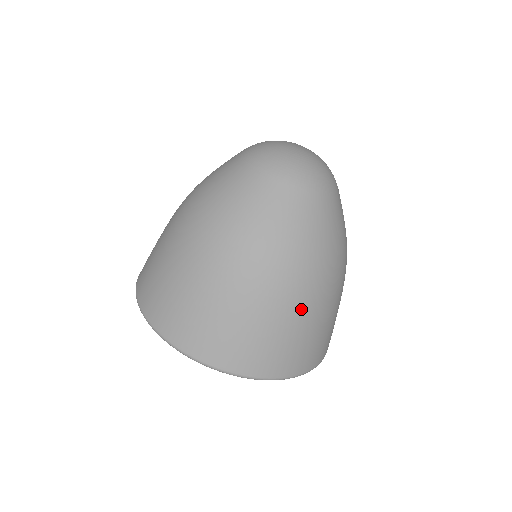
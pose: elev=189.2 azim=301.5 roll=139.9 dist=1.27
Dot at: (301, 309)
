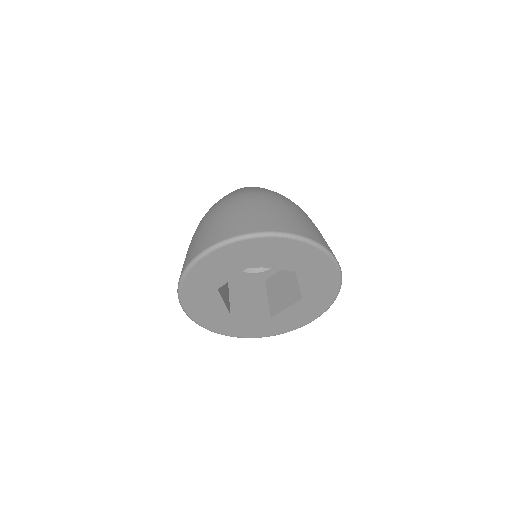
Dot at: (276, 204)
